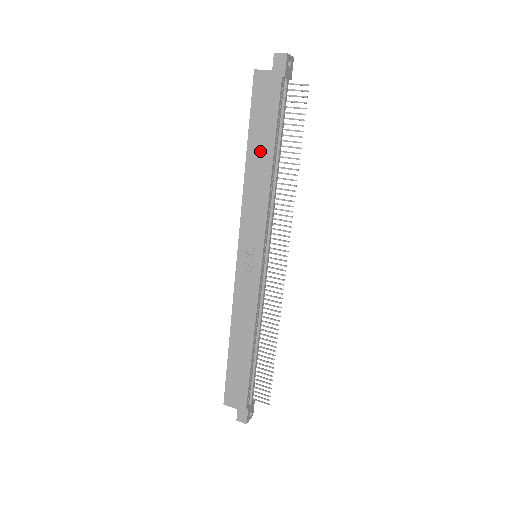
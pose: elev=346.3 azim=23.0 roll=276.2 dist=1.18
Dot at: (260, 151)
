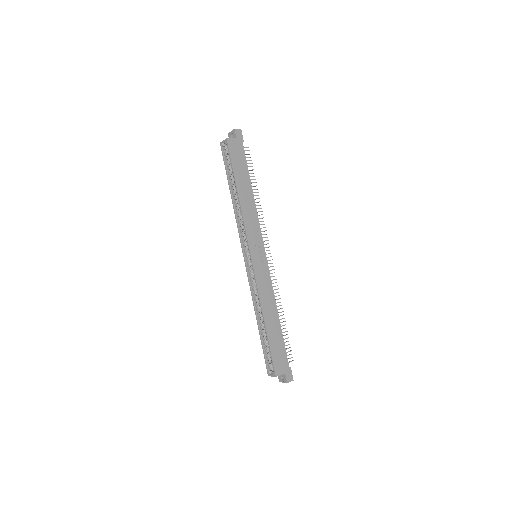
Dot at: (244, 185)
